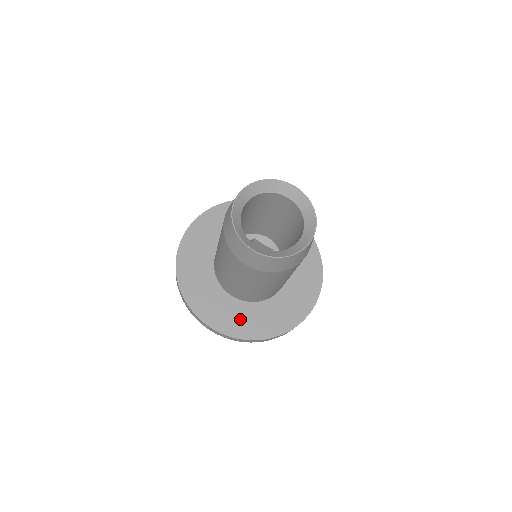
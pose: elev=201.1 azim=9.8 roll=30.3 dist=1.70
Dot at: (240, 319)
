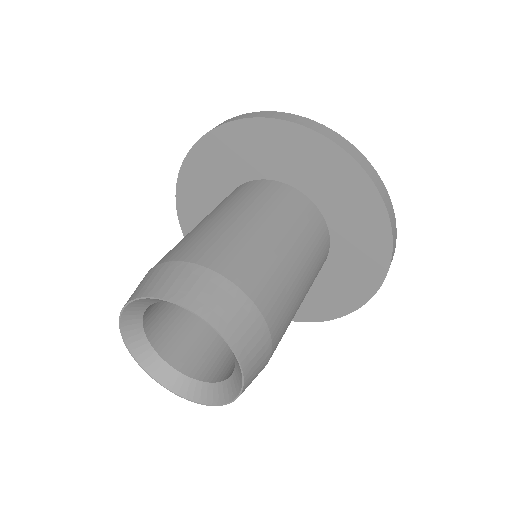
Dot at: occluded
